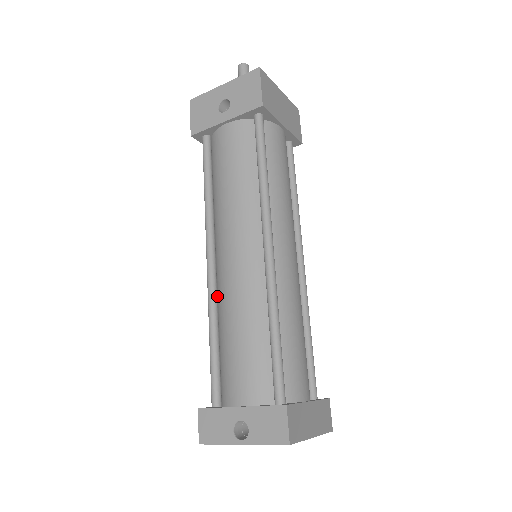
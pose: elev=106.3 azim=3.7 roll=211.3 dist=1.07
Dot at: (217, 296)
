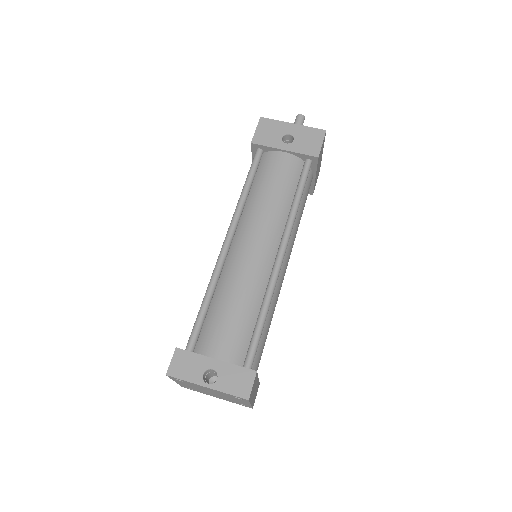
Dot at: occluded
